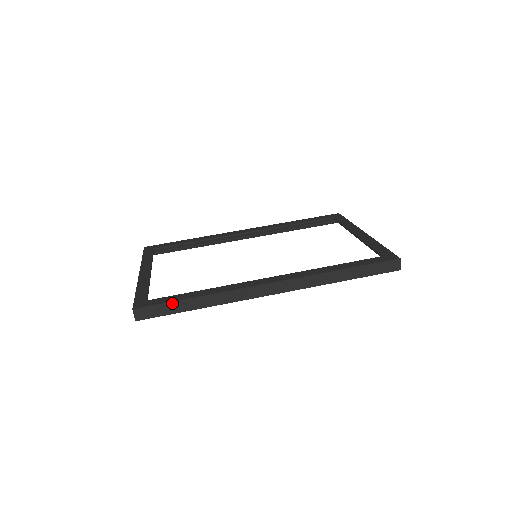
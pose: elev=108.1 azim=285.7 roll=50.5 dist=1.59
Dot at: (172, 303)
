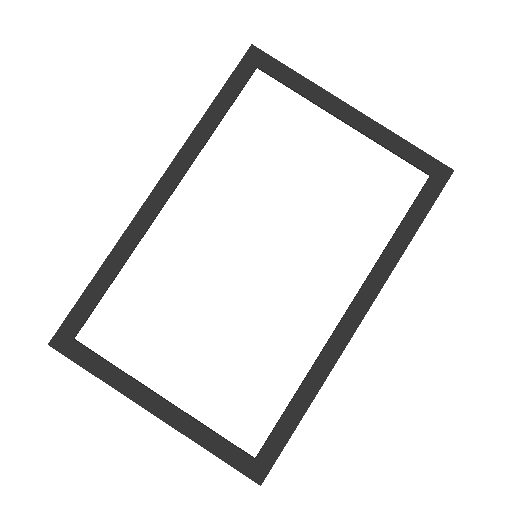
Dot at: occluded
